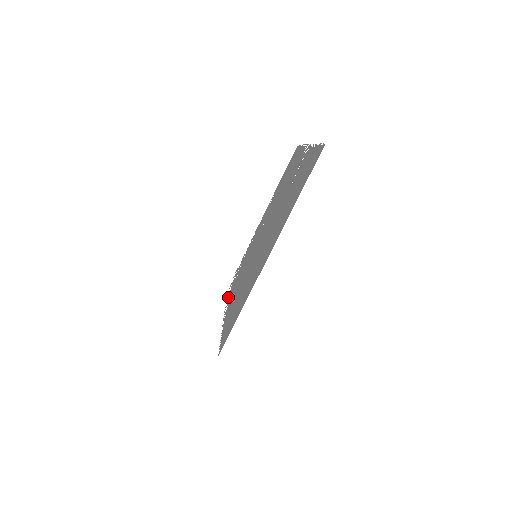
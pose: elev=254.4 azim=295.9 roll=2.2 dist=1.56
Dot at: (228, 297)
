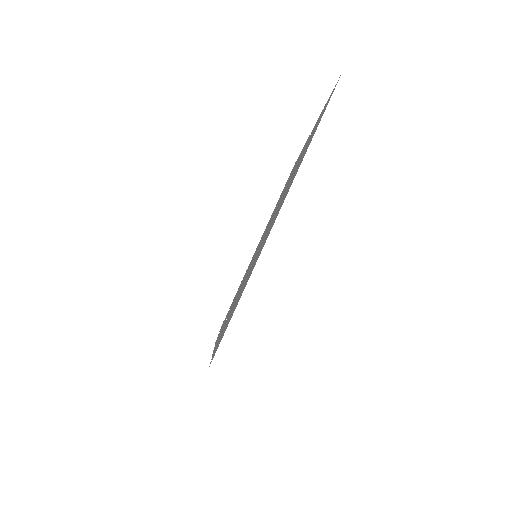
Dot at: occluded
